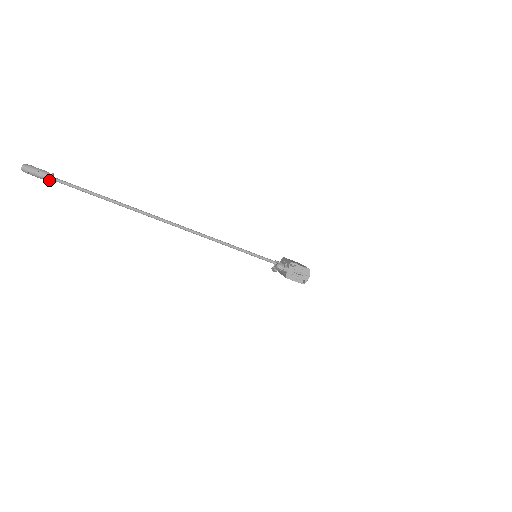
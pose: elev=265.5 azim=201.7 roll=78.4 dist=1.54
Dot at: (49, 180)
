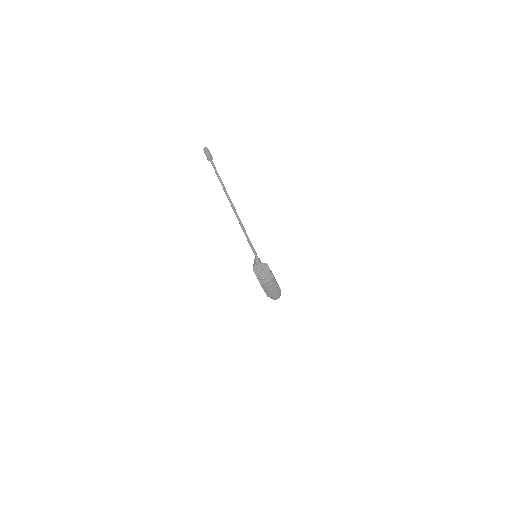
Dot at: (208, 157)
